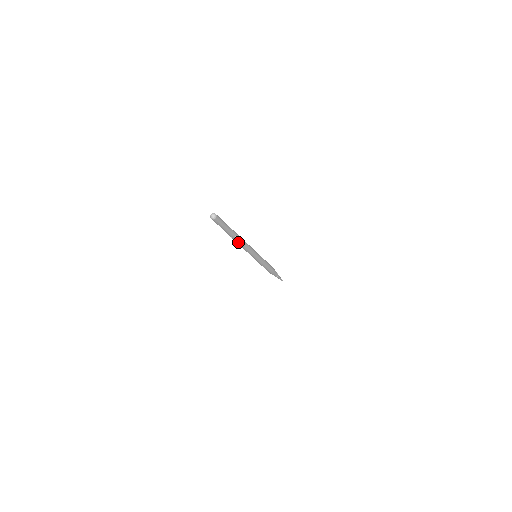
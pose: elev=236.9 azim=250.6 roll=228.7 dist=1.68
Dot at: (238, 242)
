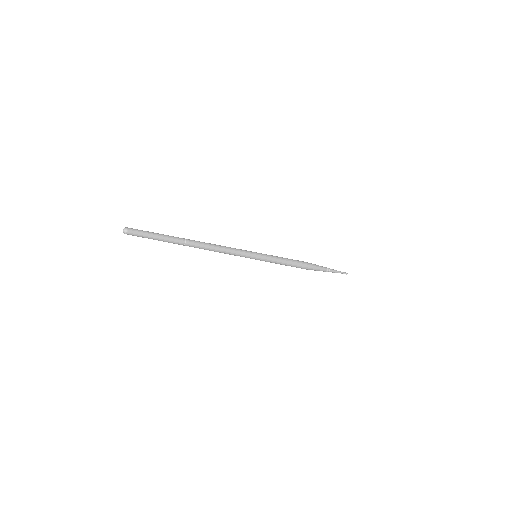
Dot at: (199, 248)
